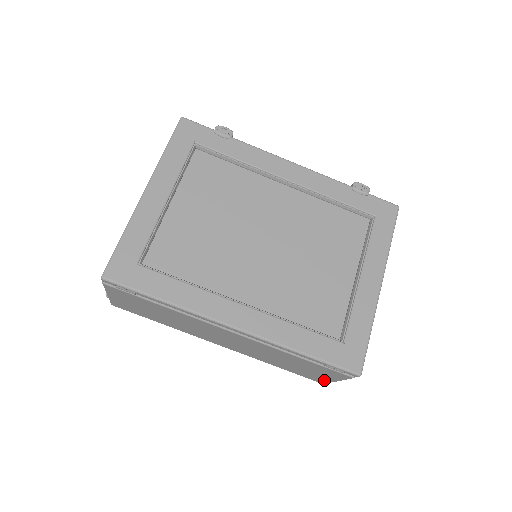
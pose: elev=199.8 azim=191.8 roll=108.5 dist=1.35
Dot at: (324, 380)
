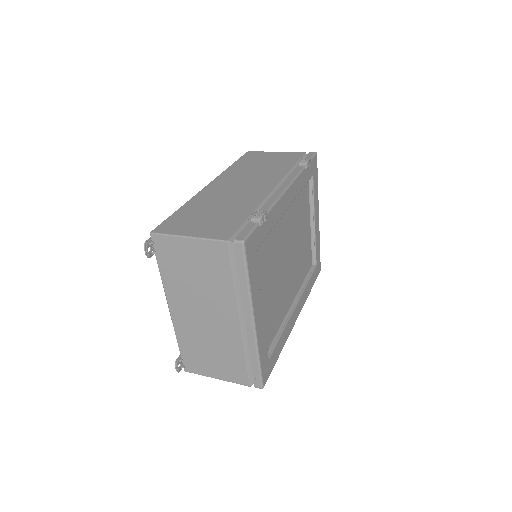
Dot at: occluded
